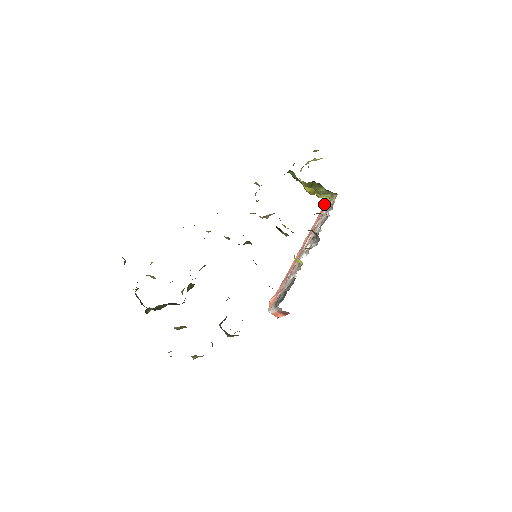
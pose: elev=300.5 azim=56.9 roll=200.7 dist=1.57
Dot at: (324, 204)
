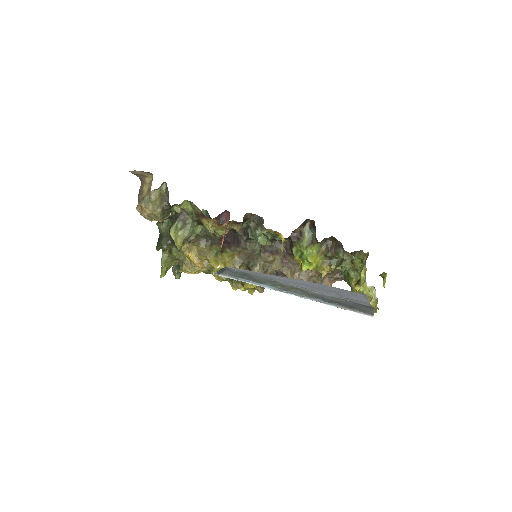
Dot at: (367, 314)
